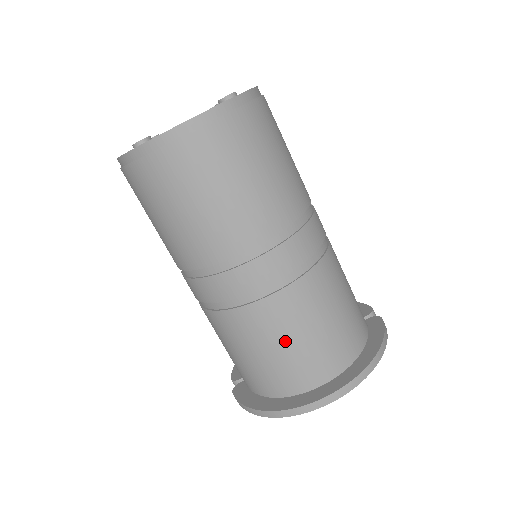
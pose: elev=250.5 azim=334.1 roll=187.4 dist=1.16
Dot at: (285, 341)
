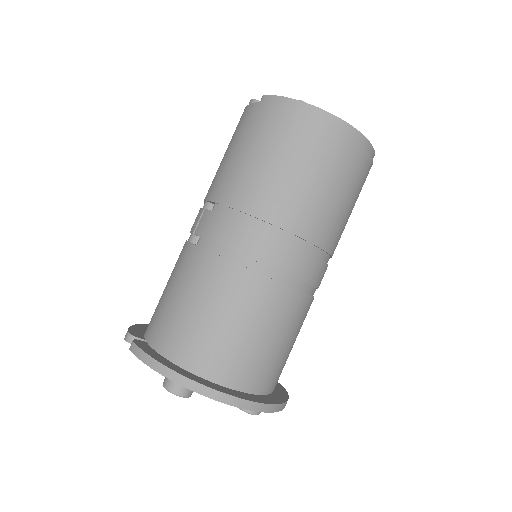
Dot at: (254, 328)
